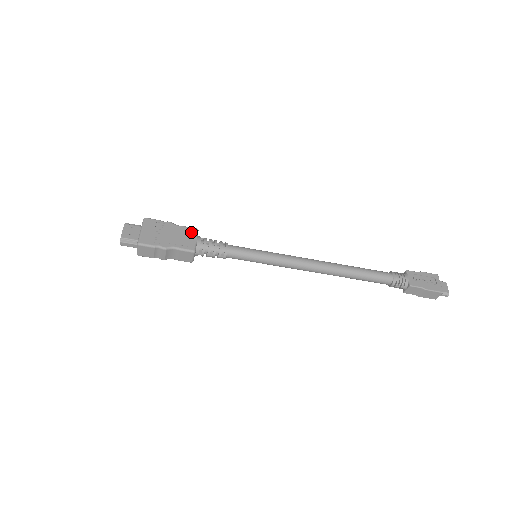
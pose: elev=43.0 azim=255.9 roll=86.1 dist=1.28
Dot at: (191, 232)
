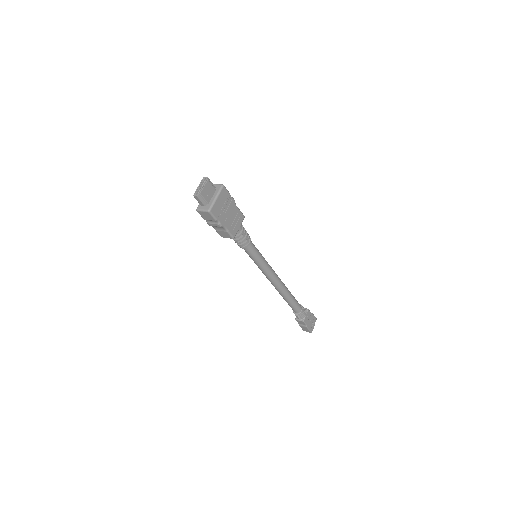
Dot at: (240, 218)
